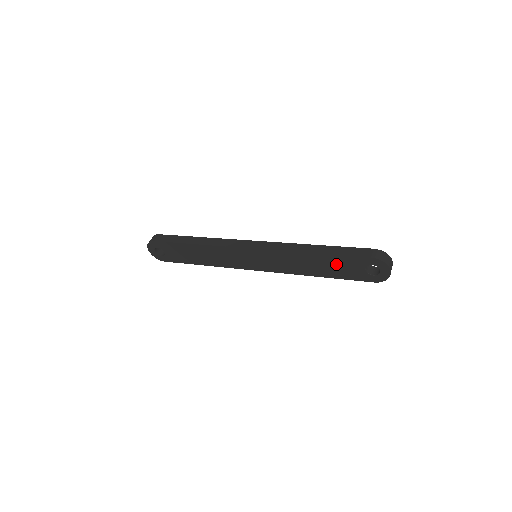
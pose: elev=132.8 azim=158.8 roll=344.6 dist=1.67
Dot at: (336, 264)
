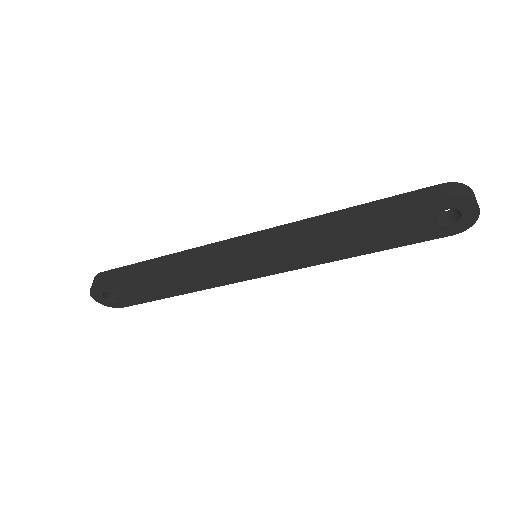
Dot at: (387, 227)
